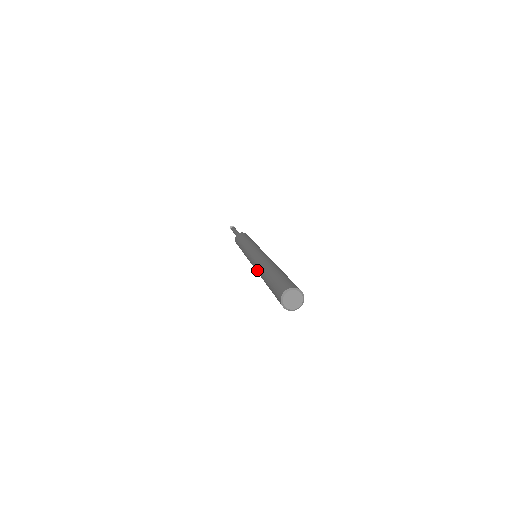
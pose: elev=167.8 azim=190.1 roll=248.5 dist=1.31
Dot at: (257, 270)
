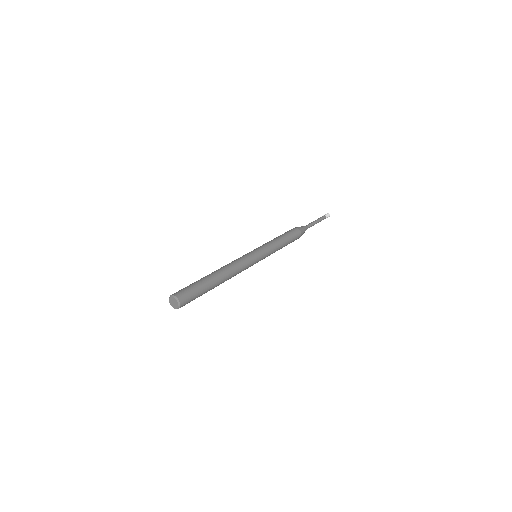
Dot at: occluded
